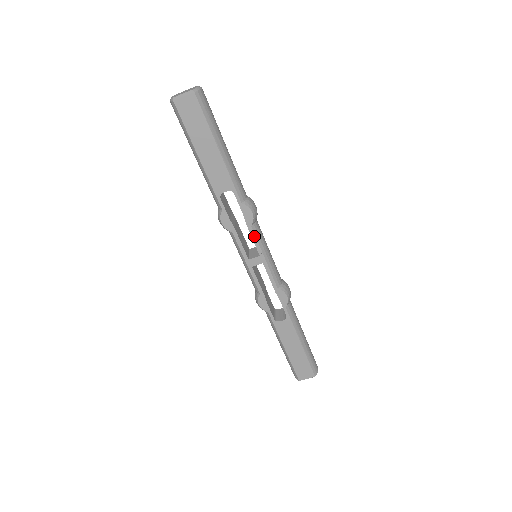
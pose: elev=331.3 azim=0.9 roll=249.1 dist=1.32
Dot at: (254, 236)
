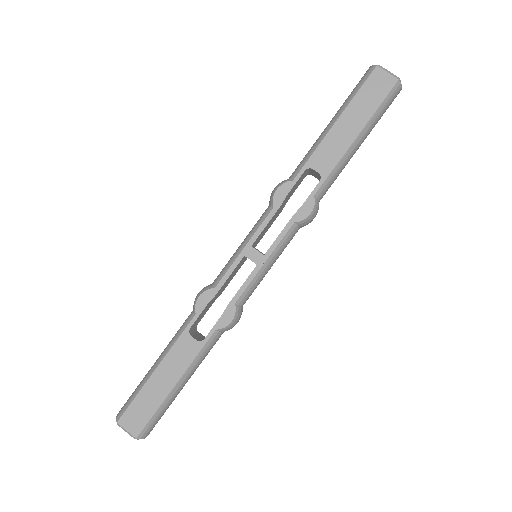
Dot at: (284, 233)
